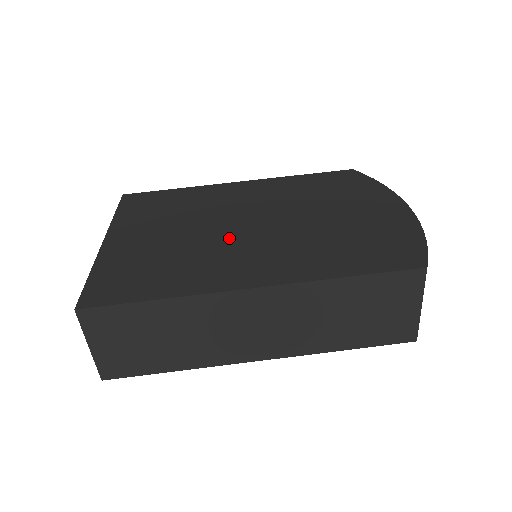
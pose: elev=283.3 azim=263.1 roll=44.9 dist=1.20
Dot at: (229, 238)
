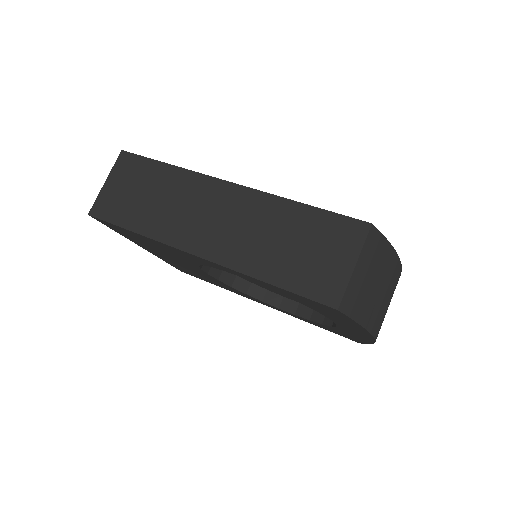
Dot at: occluded
